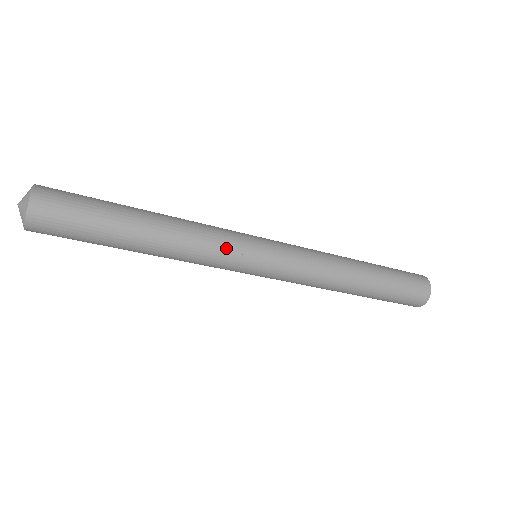
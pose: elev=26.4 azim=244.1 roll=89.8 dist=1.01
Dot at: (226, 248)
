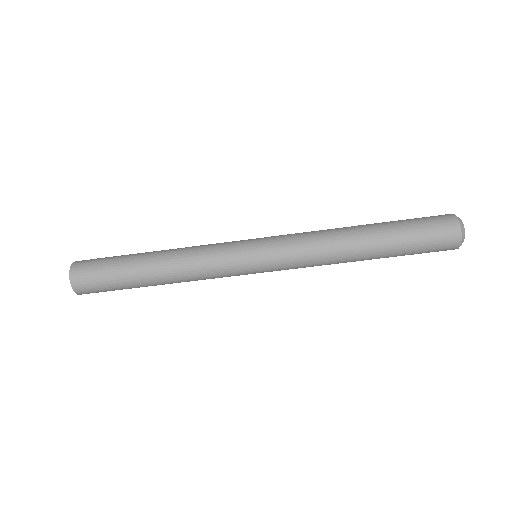
Dot at: (218, 254)
